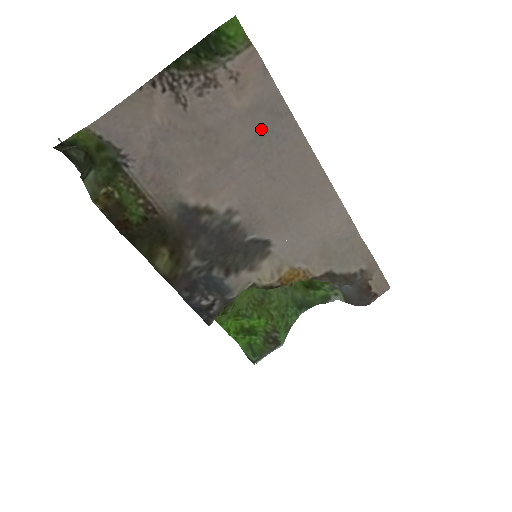
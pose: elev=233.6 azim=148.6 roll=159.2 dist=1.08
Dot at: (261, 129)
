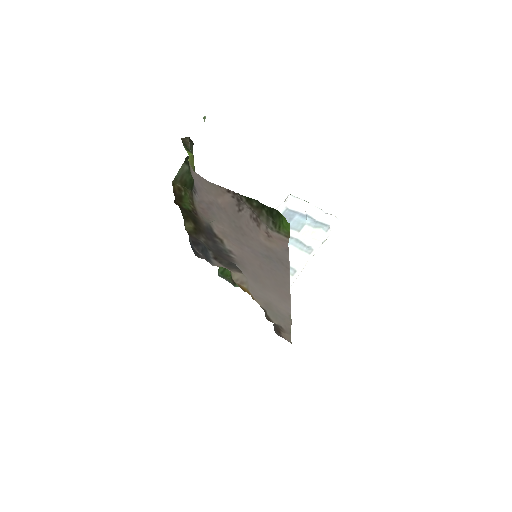
Dot at: (269, 256)
